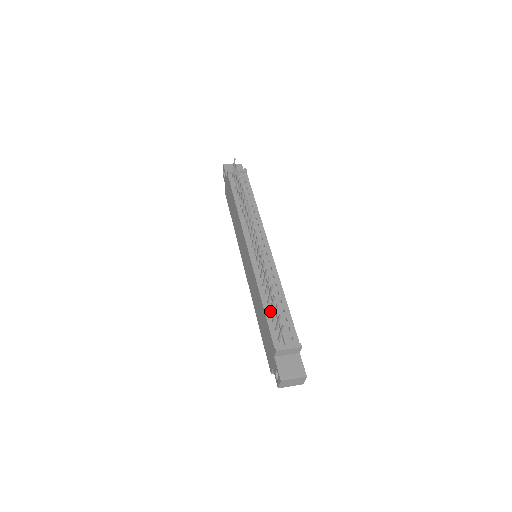
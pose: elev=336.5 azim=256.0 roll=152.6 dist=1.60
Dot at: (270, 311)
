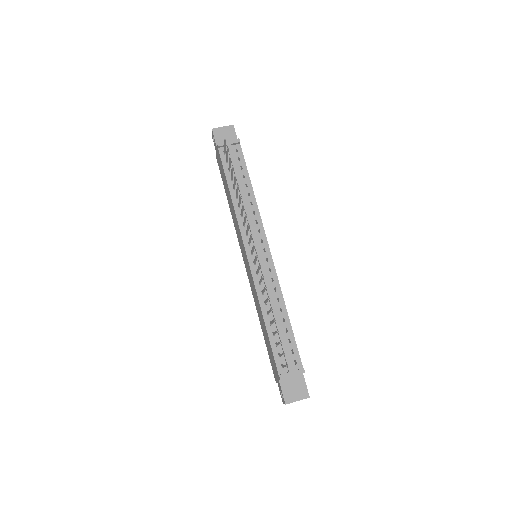
Dot at: (273, 334)
